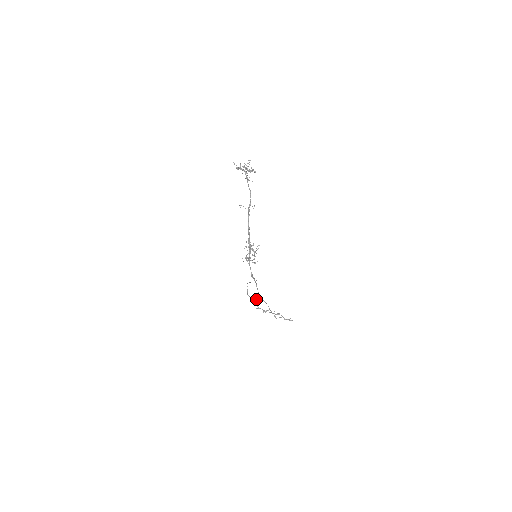
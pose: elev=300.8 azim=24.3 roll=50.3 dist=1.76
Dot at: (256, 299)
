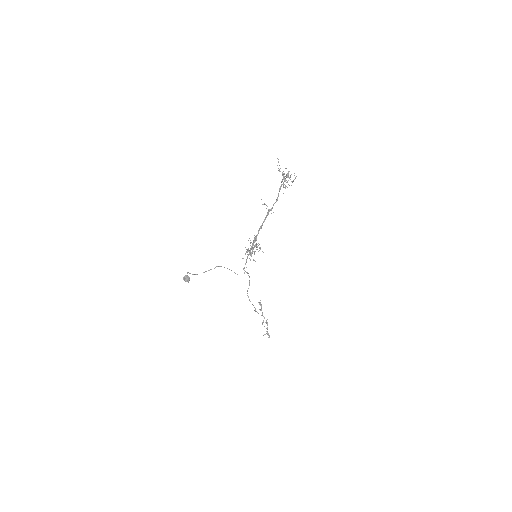
Dot at: (185, 275)
